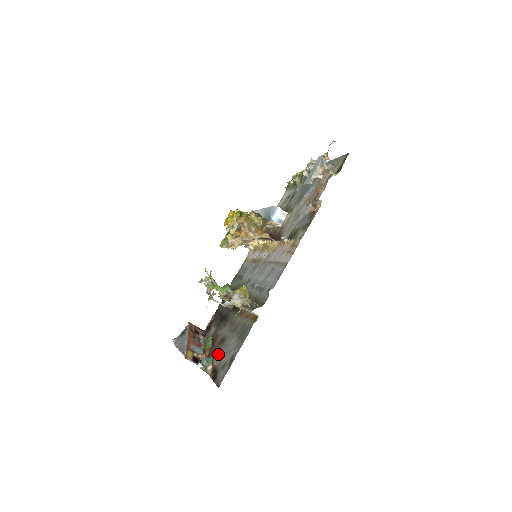
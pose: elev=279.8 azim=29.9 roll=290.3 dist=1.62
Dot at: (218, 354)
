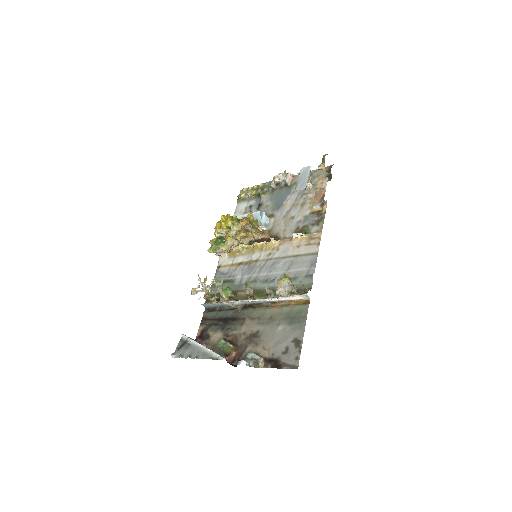
Dot at: (260, 347)
